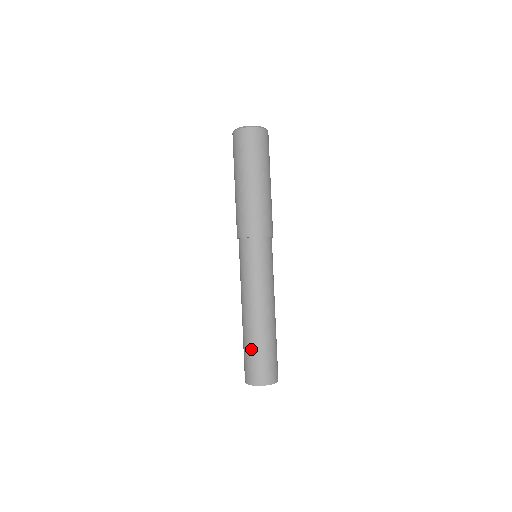
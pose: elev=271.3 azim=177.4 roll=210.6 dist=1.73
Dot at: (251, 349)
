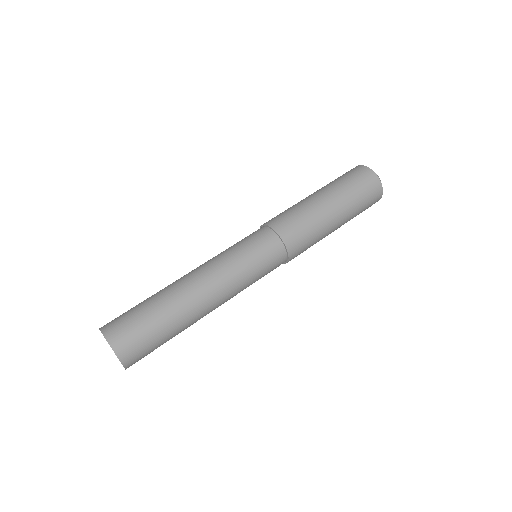
Dot at: (154, 312)
